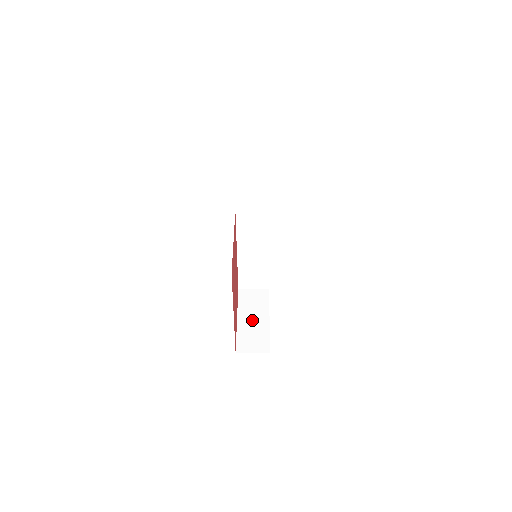
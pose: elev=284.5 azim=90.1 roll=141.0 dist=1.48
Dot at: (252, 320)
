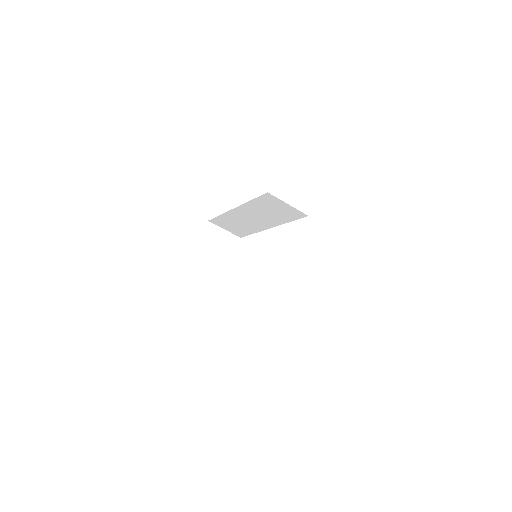
Dot at: (205, 276)
